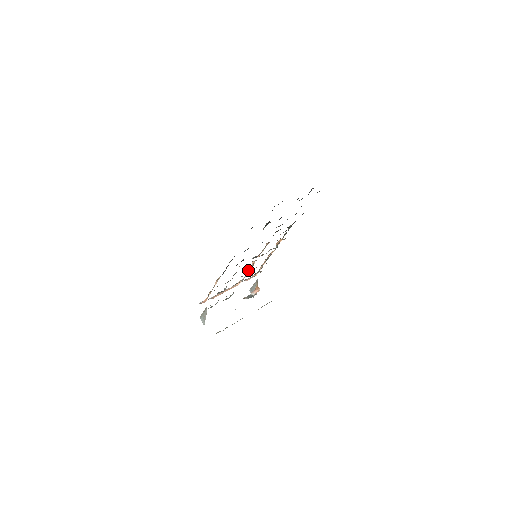
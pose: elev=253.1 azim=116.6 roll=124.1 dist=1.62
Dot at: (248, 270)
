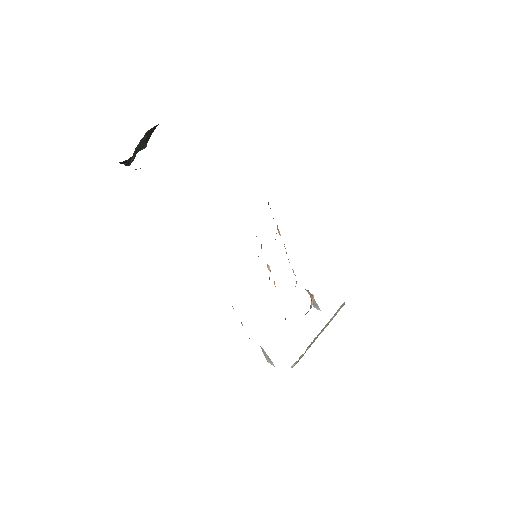
Dot at: (269, 278)
